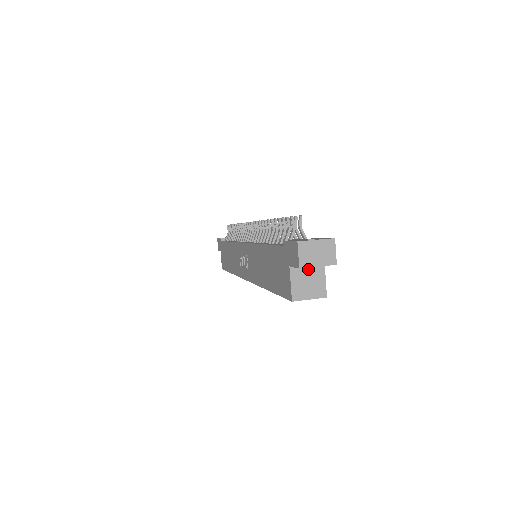
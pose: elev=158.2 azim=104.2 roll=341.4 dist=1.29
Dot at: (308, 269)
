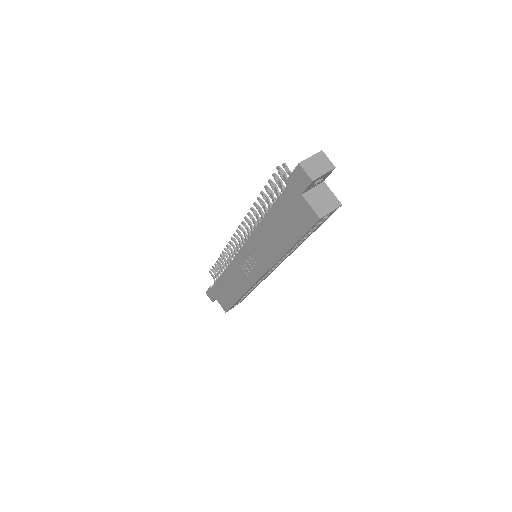
Dot at: (316, 191)
